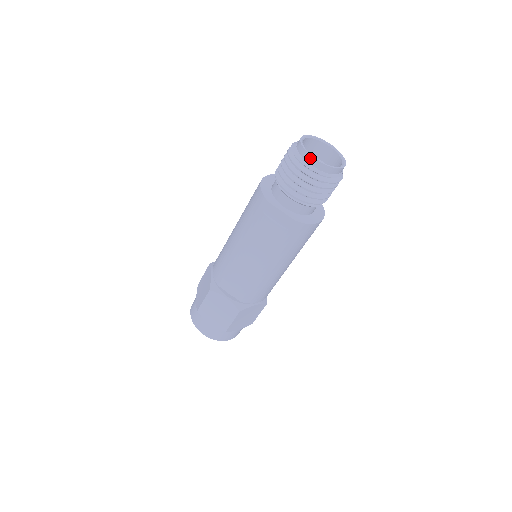
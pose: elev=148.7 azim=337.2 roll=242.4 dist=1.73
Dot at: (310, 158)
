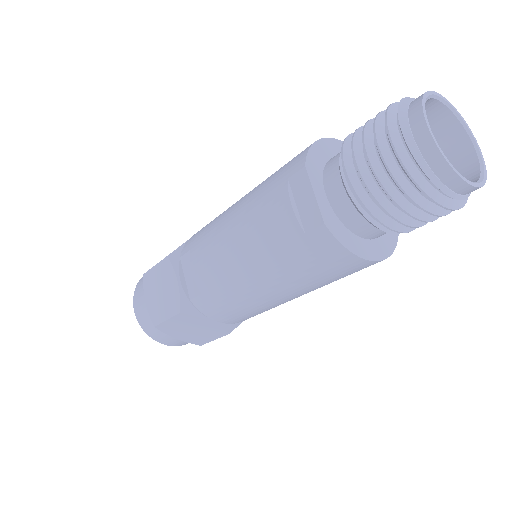
Dot at: (420, 123)
